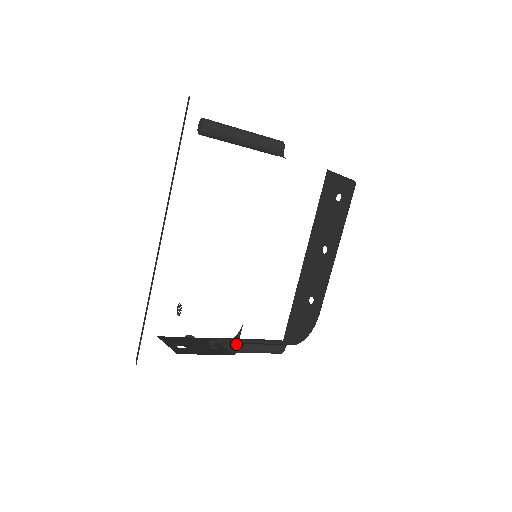
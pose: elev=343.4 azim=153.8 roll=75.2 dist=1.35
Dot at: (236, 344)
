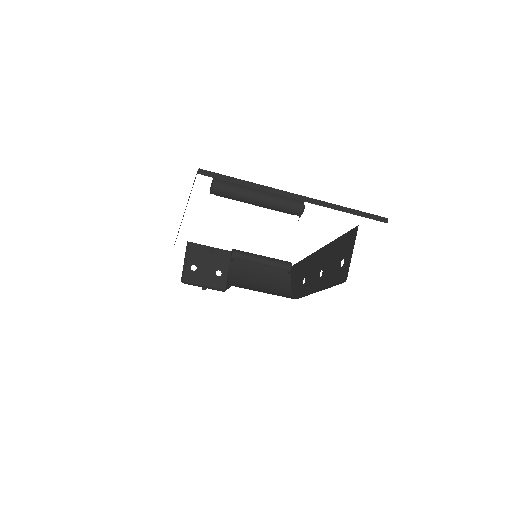
Dot at: (227, 287)
